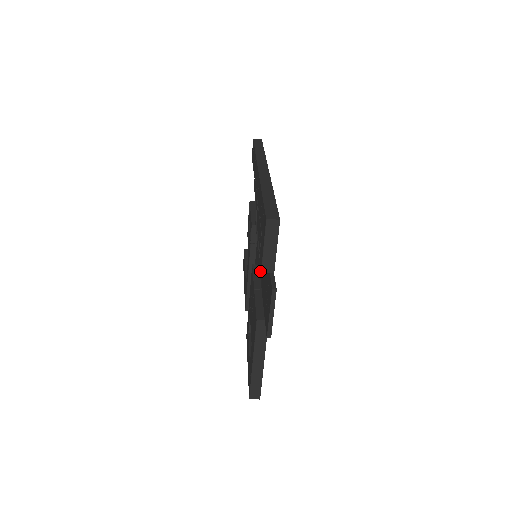
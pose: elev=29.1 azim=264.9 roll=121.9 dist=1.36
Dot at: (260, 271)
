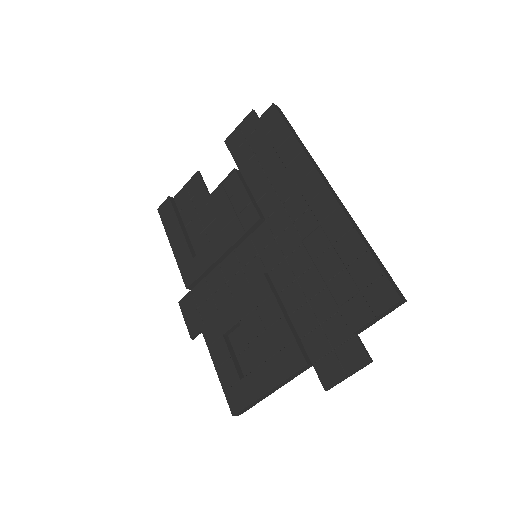
Dot at: (280, 289)
